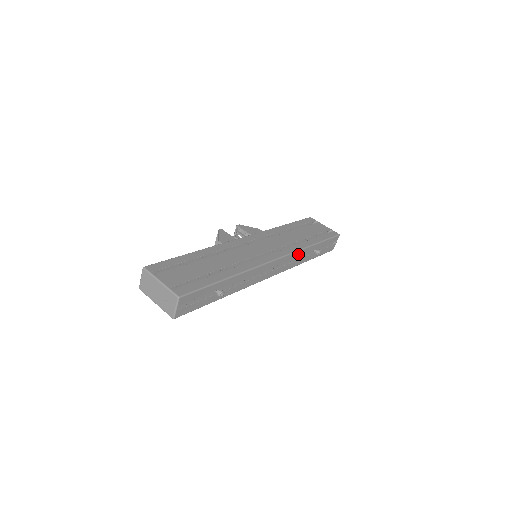
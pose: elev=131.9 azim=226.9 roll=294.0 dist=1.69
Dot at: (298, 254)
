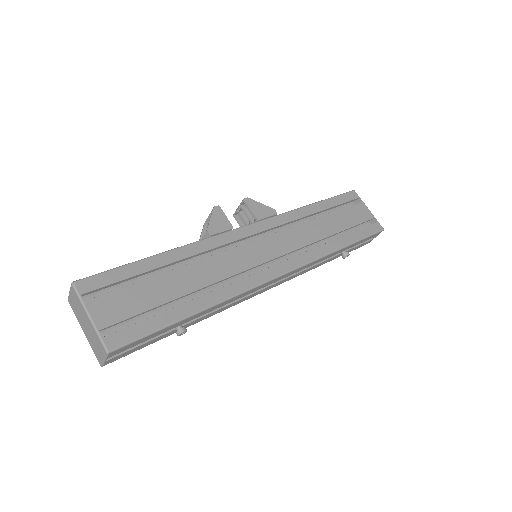
Dot at: (315, 262)
